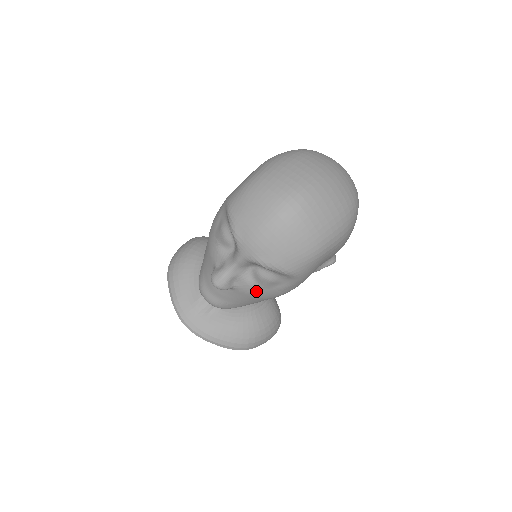
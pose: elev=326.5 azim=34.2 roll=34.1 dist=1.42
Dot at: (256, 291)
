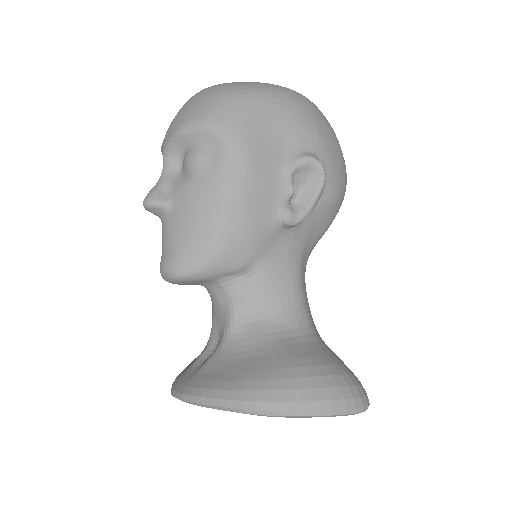
Dot at: (193, 191)
